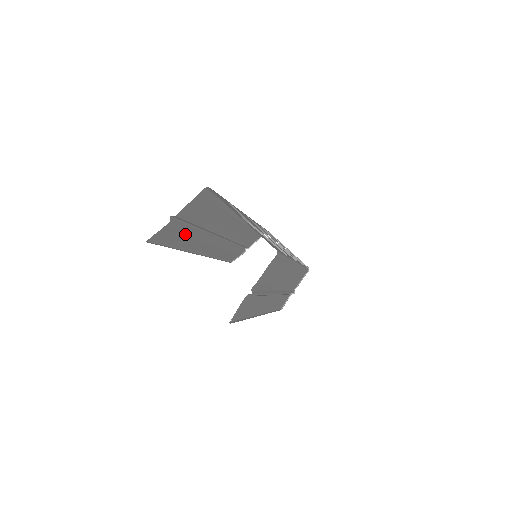
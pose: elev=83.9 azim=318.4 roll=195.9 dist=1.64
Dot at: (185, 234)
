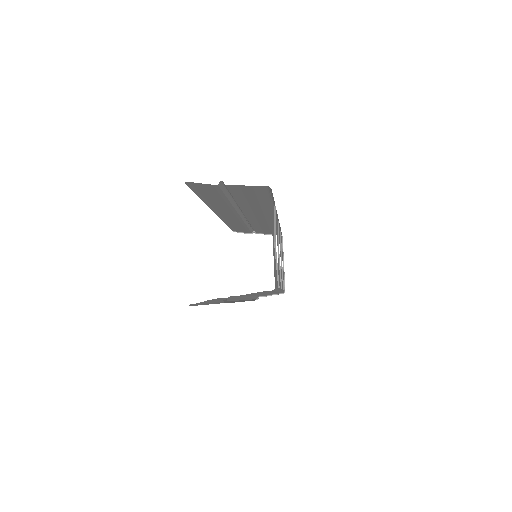
Dot at: (220, 197)
